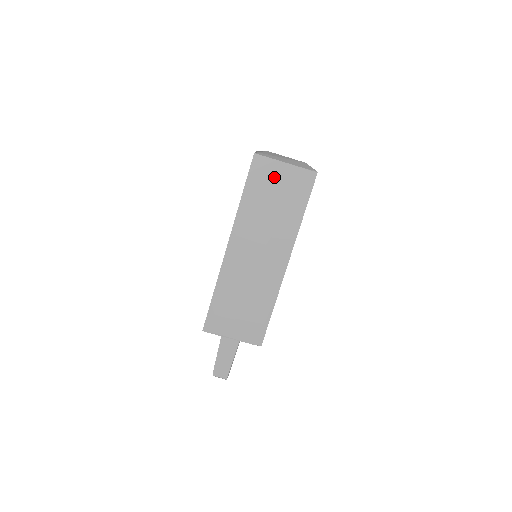
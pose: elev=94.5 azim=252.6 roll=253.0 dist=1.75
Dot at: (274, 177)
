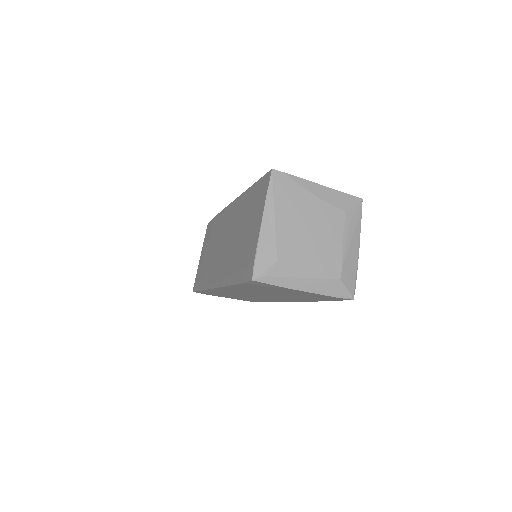
Dot at: (283, 290)
